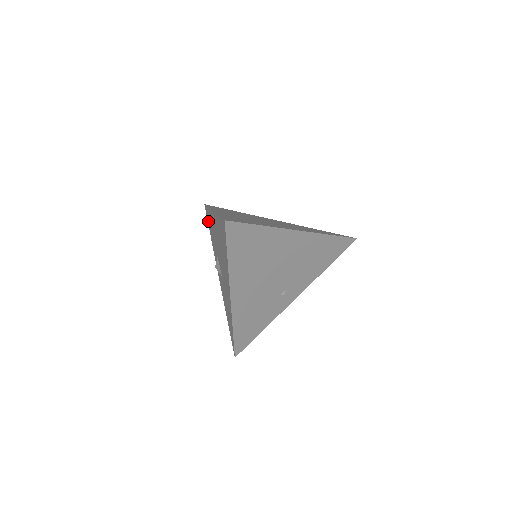
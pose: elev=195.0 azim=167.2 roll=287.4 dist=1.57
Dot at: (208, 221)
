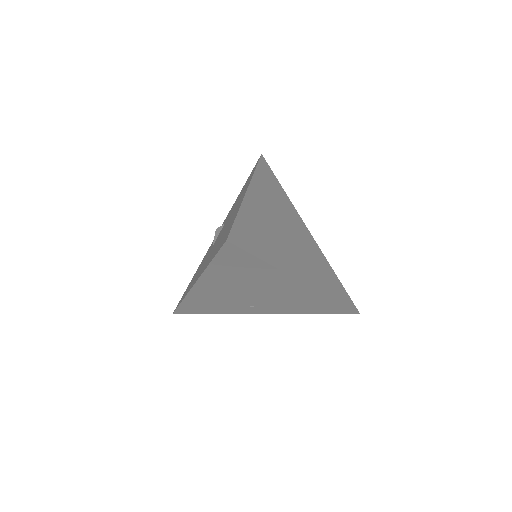
Dot at: (249, 176)
